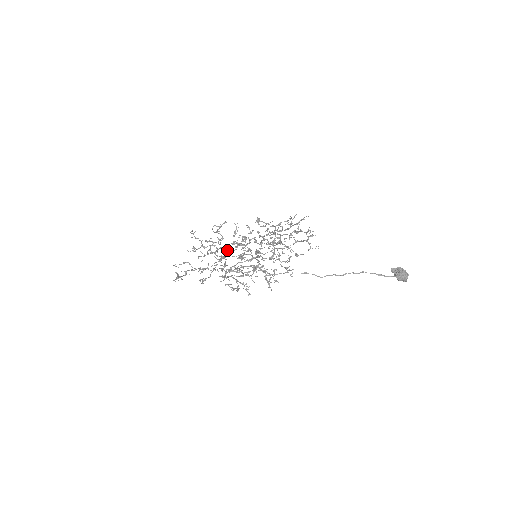
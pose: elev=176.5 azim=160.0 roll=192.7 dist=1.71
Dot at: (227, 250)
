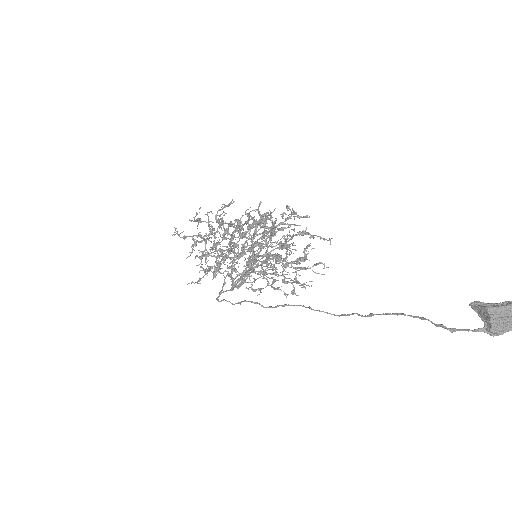
Dot at: (216, 256)
